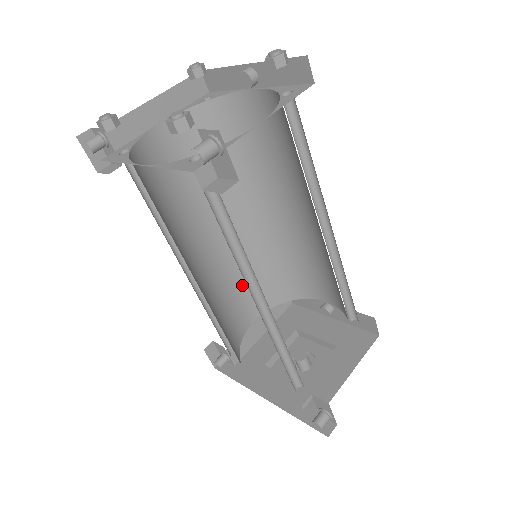
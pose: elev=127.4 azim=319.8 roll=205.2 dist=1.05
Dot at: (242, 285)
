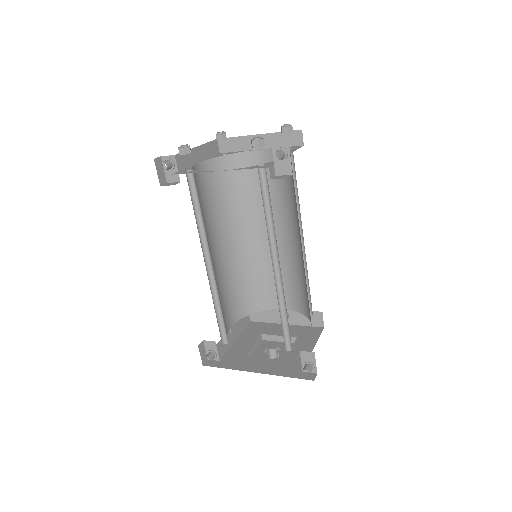
Dot at: (227, 294)
